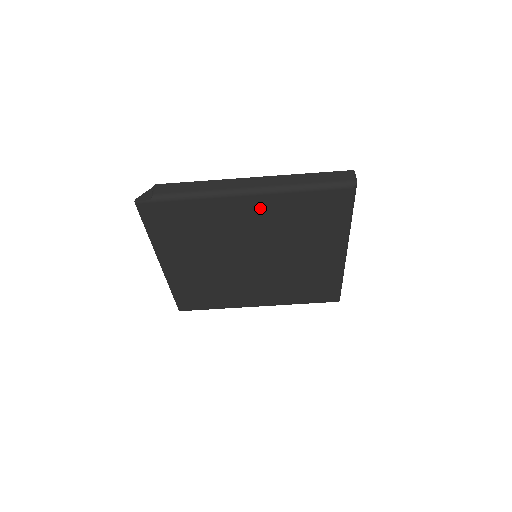
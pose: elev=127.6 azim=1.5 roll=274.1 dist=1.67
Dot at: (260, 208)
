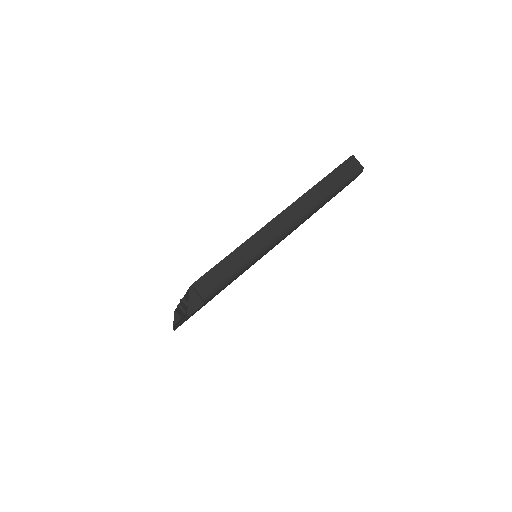
Dot at: occluded
